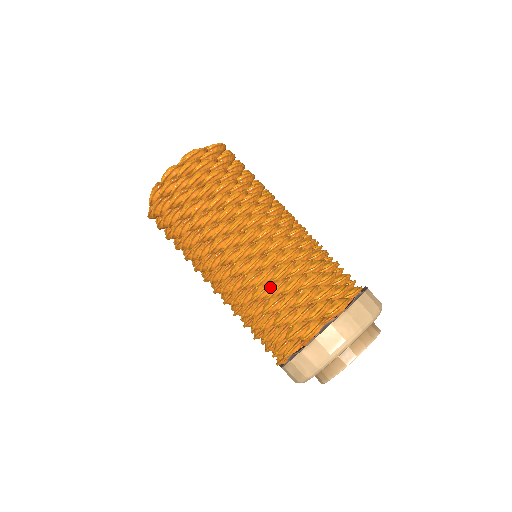
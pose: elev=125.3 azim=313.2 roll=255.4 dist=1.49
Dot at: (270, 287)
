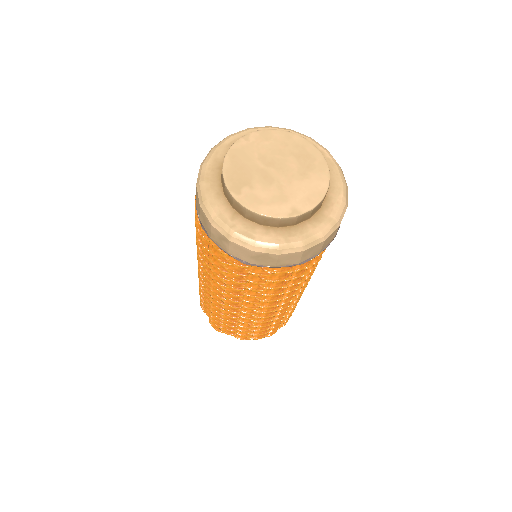
Dot at: occluded
